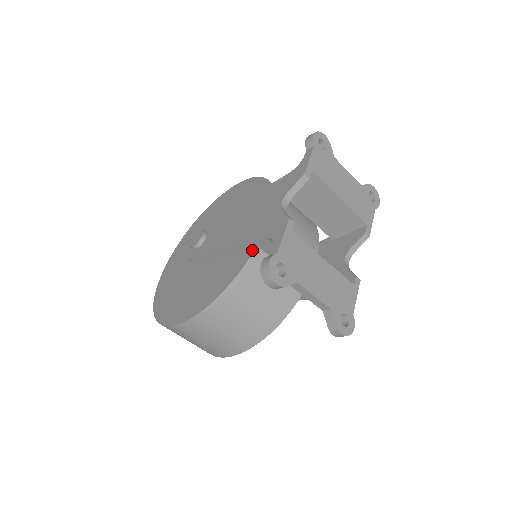
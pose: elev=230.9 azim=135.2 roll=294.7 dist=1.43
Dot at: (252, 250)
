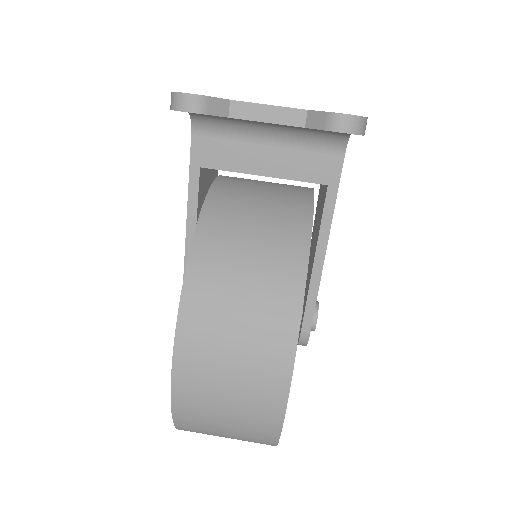
Dot at: (208, 193)
